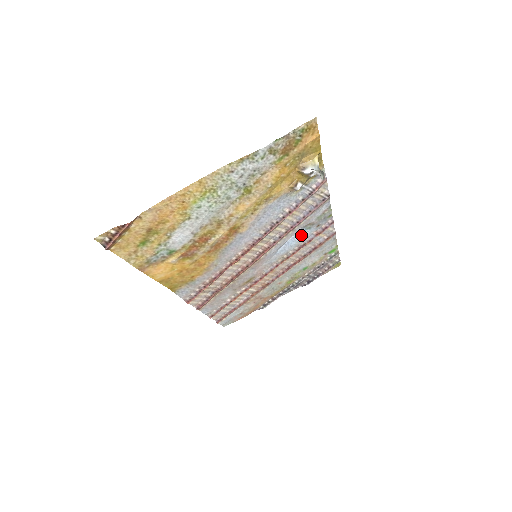
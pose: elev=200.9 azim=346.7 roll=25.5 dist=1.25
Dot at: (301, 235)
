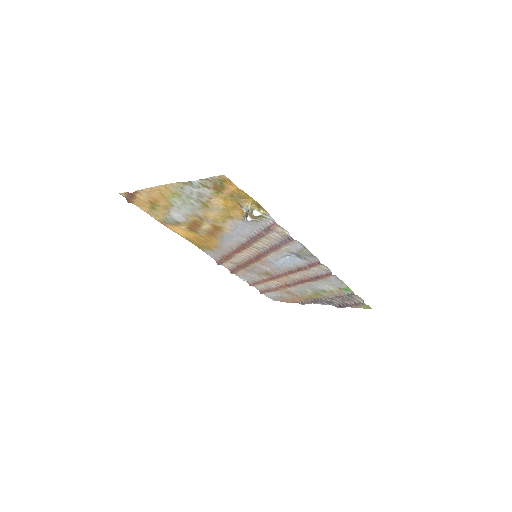
Dot at: (296, 259)
